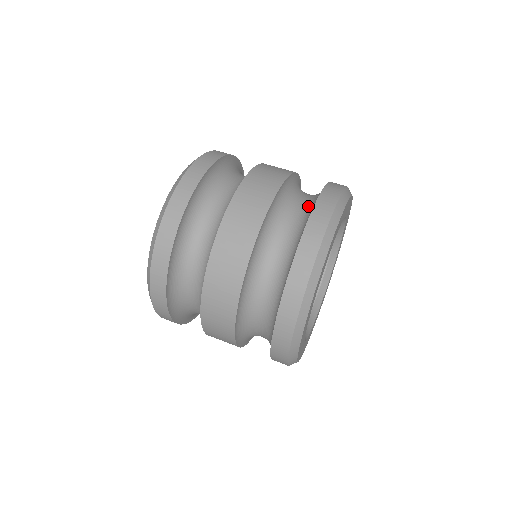
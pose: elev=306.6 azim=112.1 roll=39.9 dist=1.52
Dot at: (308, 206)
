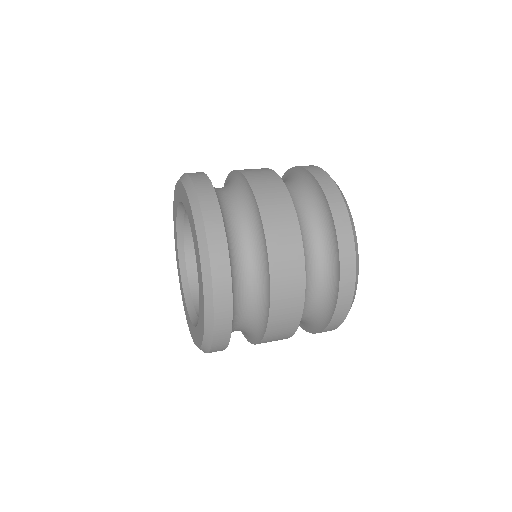
Dot at: (298, 182)
